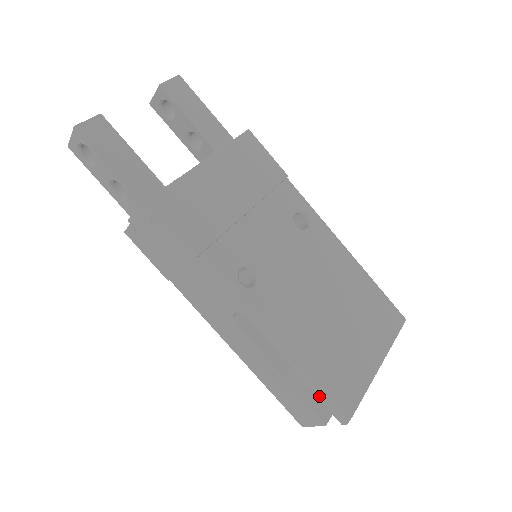
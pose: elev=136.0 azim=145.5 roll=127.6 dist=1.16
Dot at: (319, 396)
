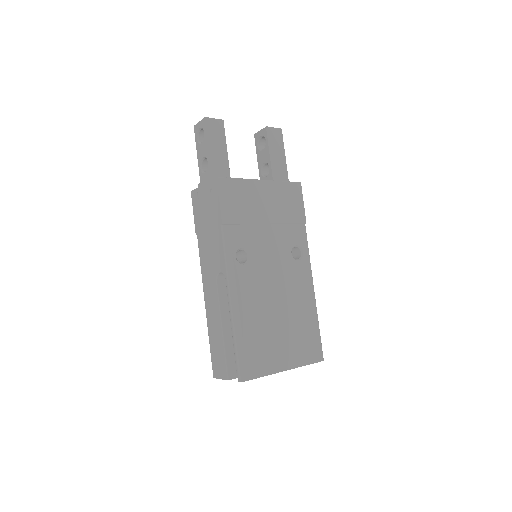
Dot at: (236, 353)
